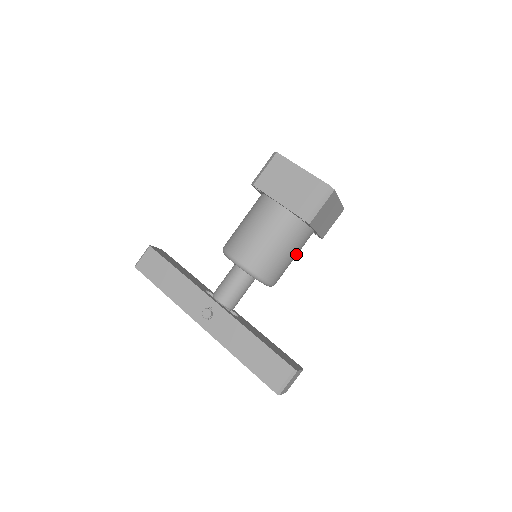
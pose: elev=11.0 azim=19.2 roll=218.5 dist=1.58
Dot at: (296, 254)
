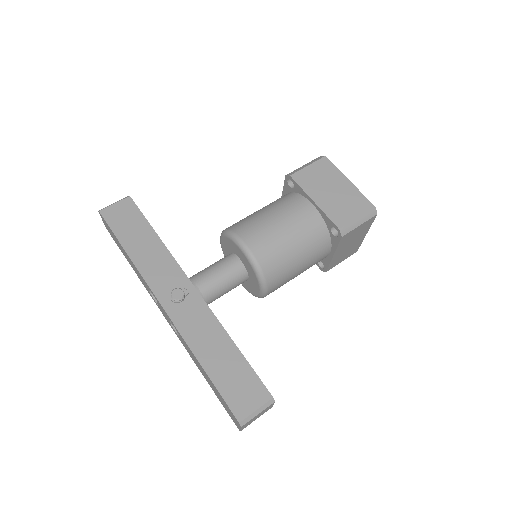
Dot at: (303, 271)
